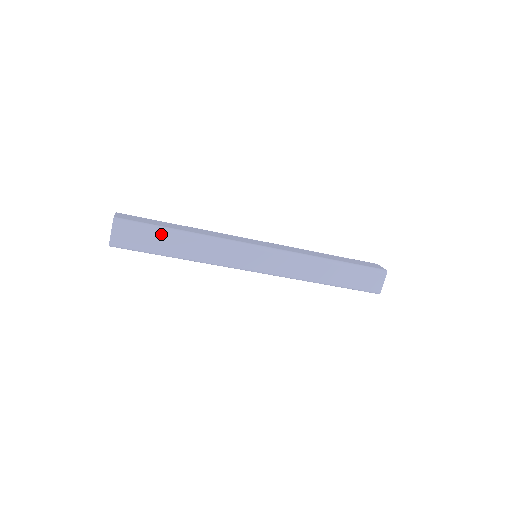
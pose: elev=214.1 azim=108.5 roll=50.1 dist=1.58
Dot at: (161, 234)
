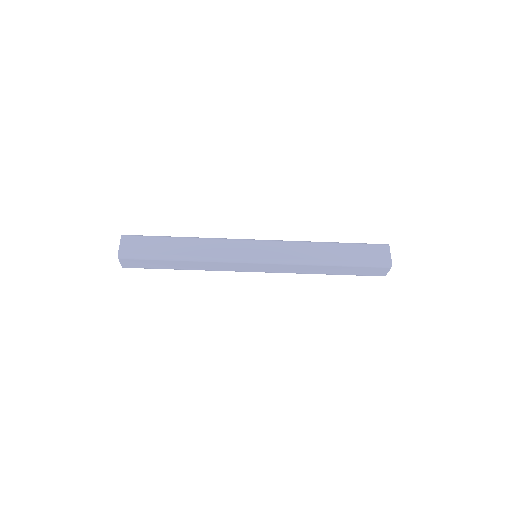
Dot at: (162, 261)
